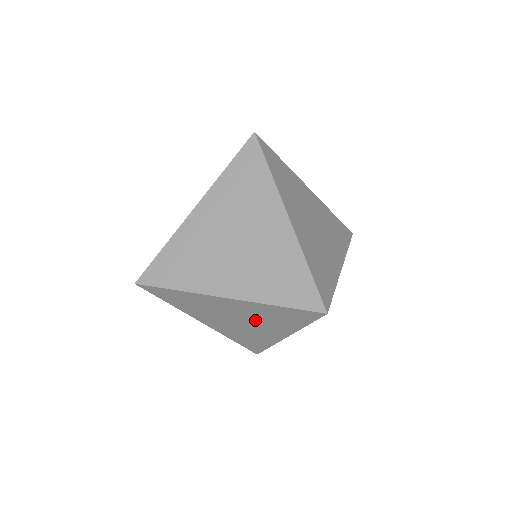
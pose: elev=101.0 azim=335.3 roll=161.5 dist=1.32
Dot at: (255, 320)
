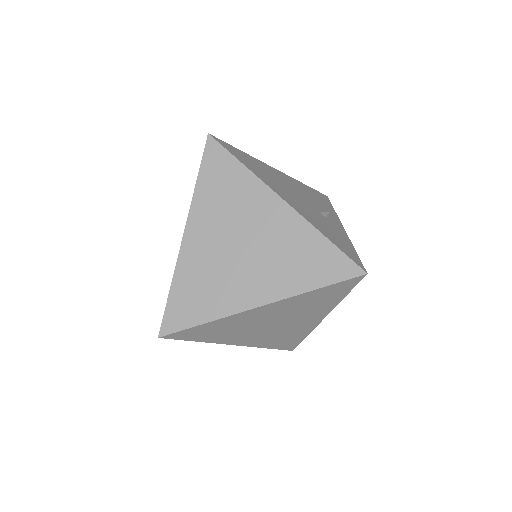
Dot at: occluded
